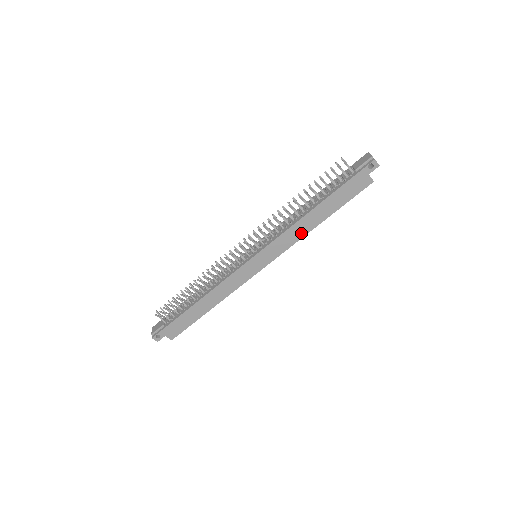
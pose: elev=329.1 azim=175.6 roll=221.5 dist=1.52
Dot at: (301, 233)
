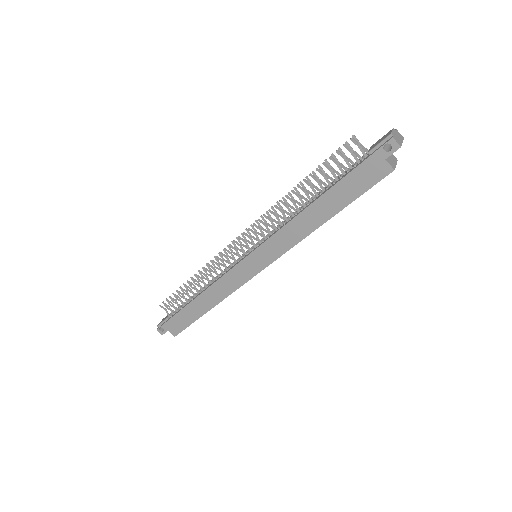
Dot at: (301, 233)
